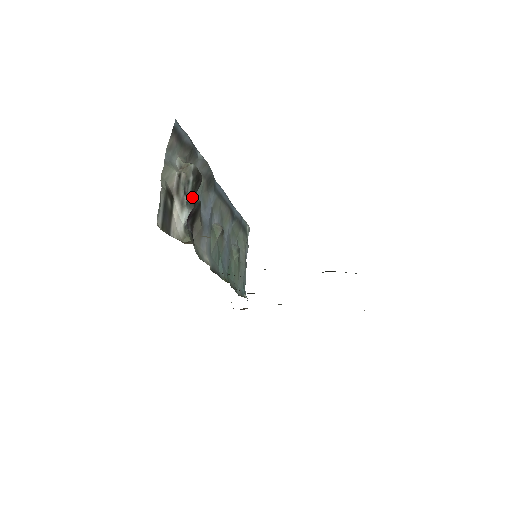
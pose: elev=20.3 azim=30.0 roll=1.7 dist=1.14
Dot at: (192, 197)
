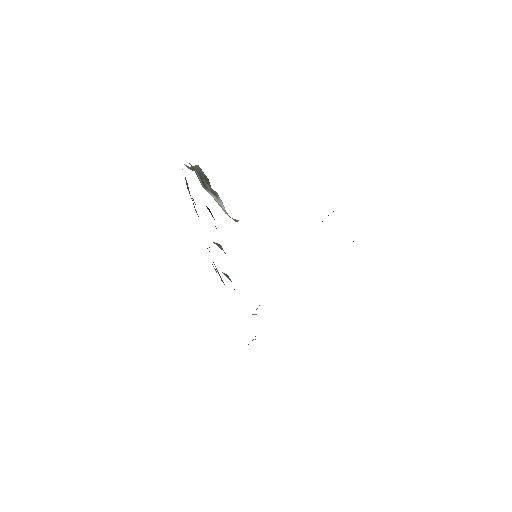
Dot at: occluded
